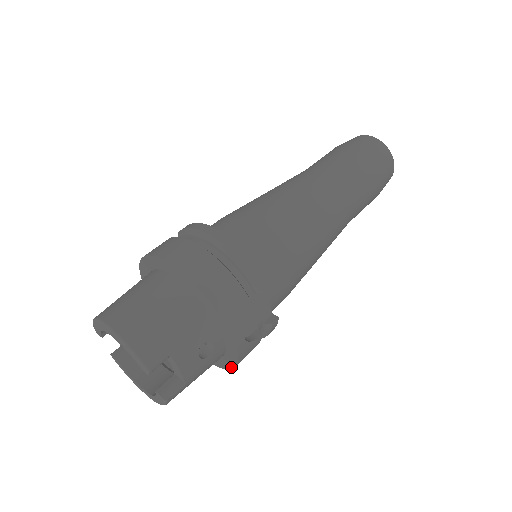
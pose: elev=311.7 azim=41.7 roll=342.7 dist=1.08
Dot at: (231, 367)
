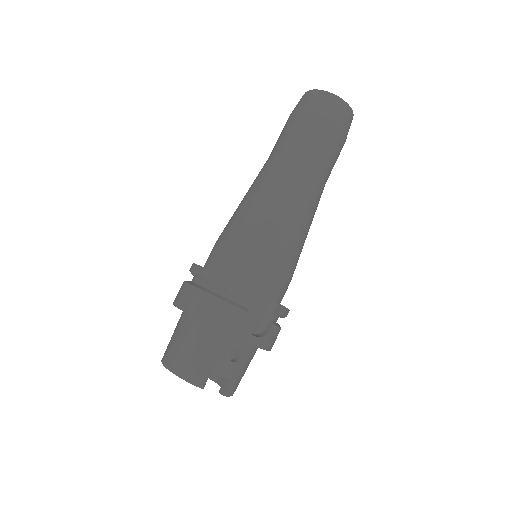
Dot at: occluded
